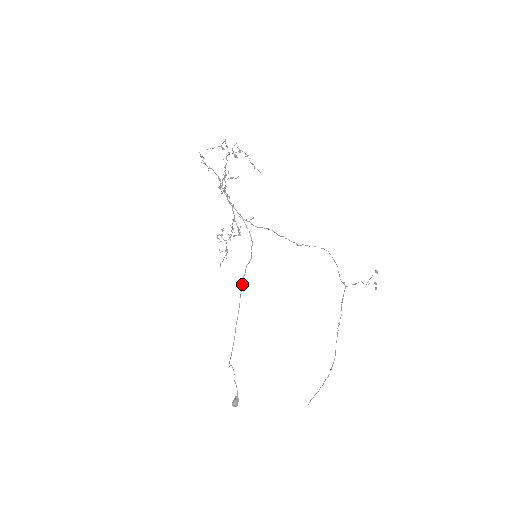
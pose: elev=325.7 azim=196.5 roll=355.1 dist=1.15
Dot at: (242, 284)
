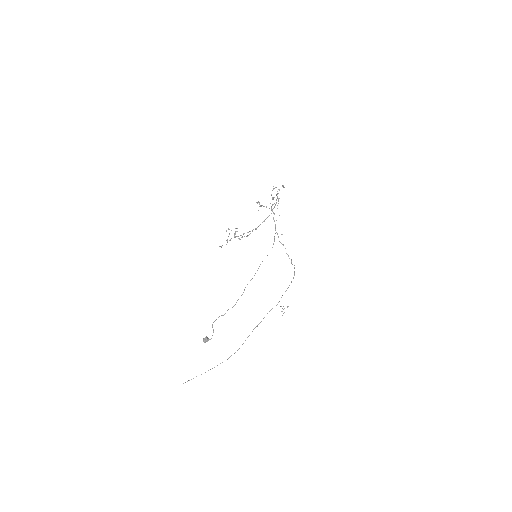
Dot at: (260, 264)
